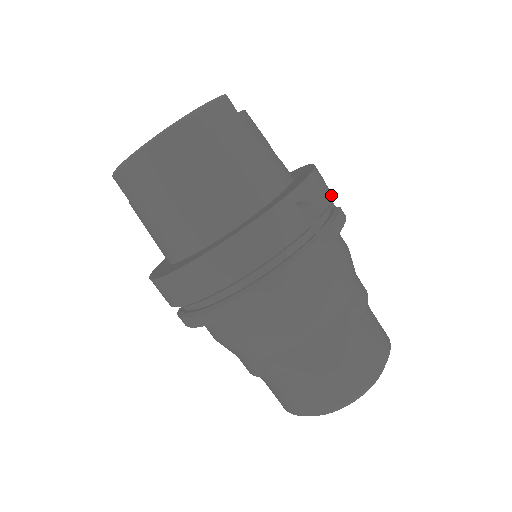
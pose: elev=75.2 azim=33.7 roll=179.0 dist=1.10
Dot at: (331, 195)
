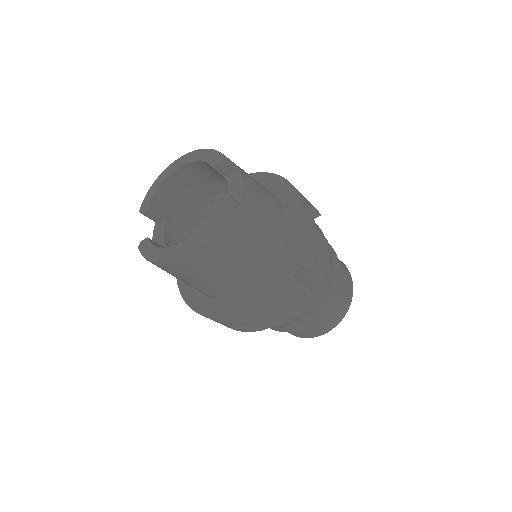
Dot at: (317, 237)
